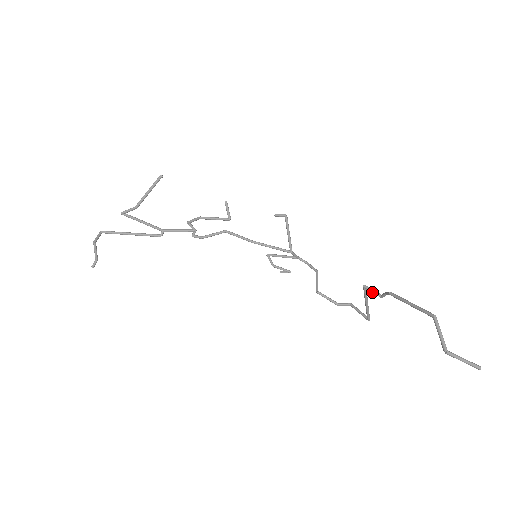
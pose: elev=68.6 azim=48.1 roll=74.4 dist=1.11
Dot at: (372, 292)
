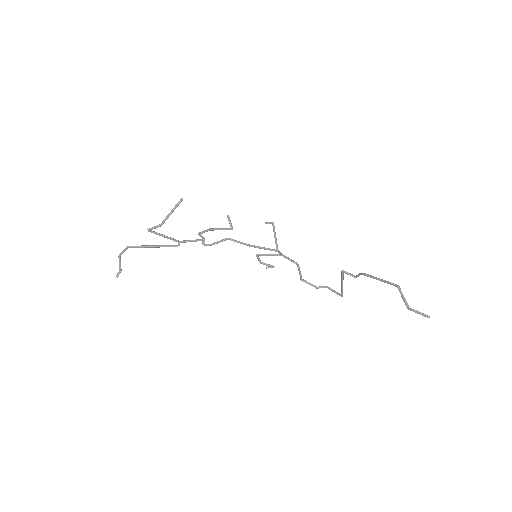
Dot at: occluded
